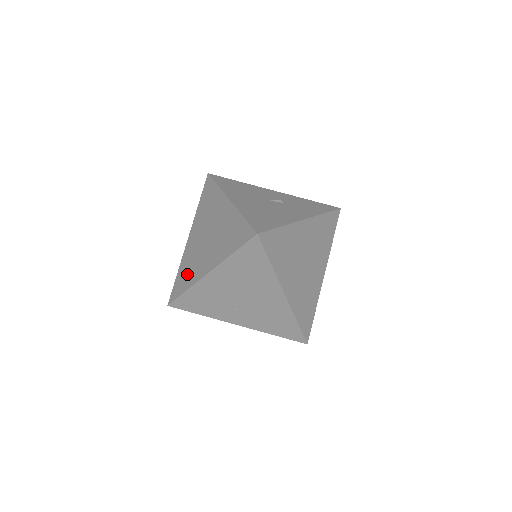
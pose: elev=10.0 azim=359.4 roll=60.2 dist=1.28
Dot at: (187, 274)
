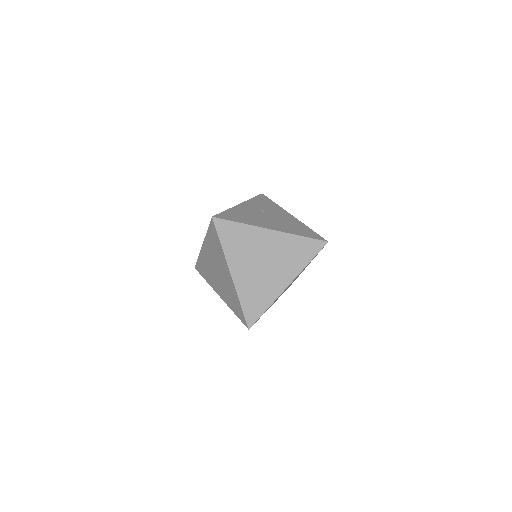
Dot at: (259, 298)
